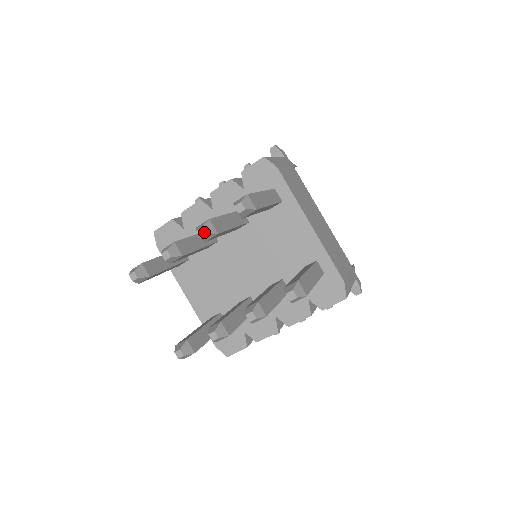
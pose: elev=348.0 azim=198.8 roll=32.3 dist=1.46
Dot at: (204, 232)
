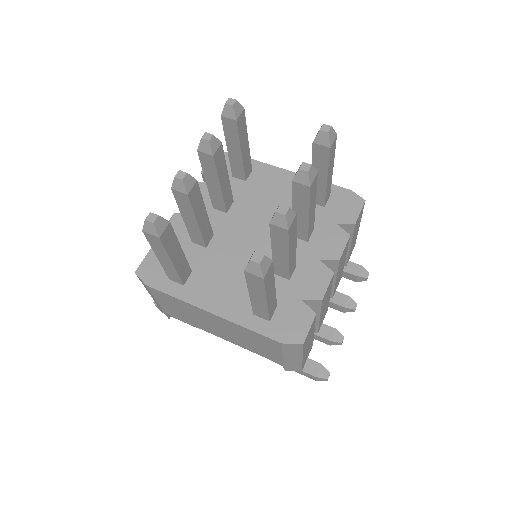
Dot at: (209, 135)
